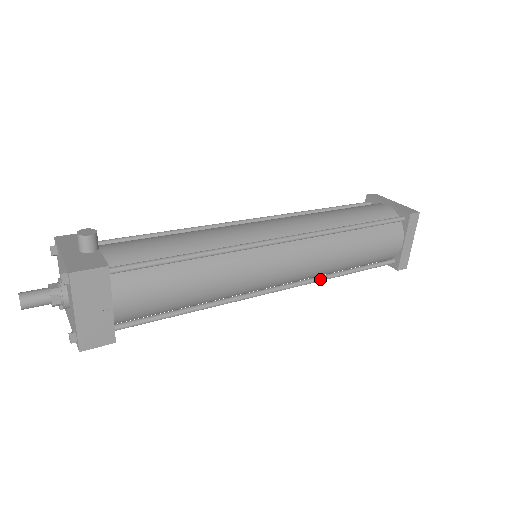
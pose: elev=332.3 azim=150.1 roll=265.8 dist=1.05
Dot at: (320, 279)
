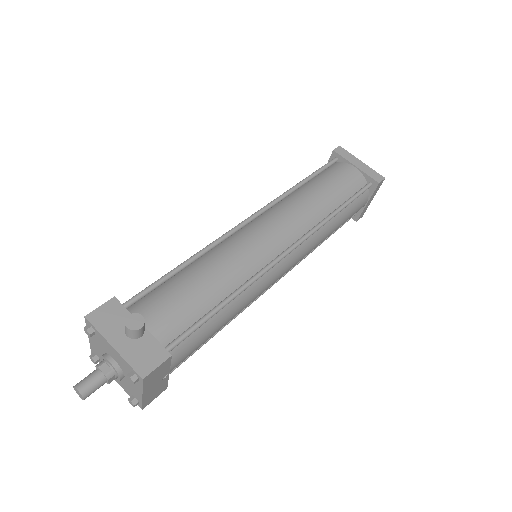
Dot at: (305, 257)
